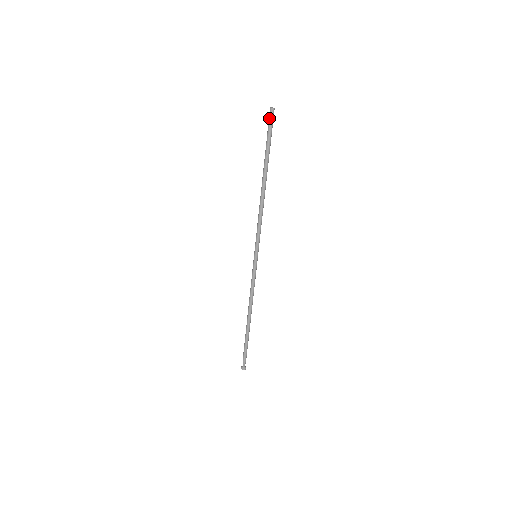
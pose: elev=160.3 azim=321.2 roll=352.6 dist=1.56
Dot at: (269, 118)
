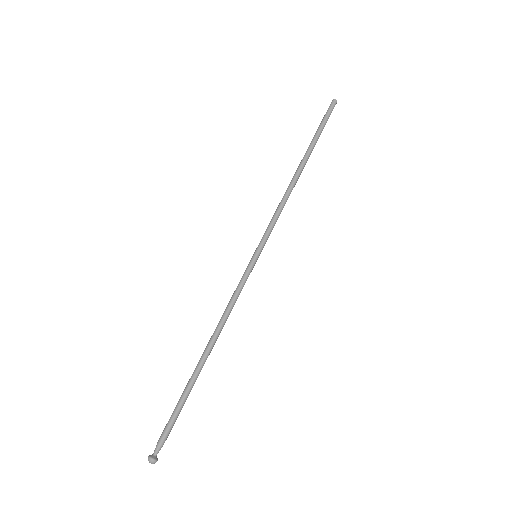
Dot at: (329, 107)
